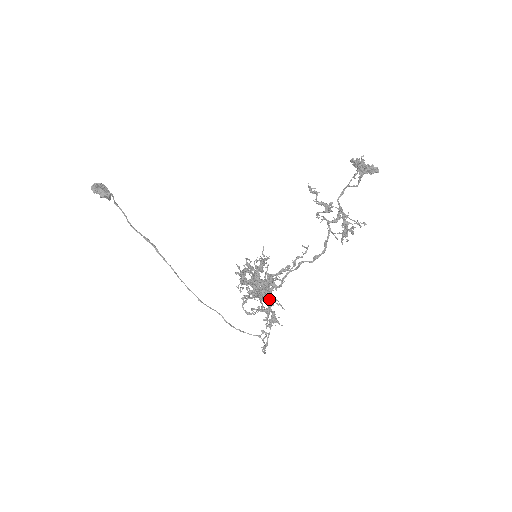
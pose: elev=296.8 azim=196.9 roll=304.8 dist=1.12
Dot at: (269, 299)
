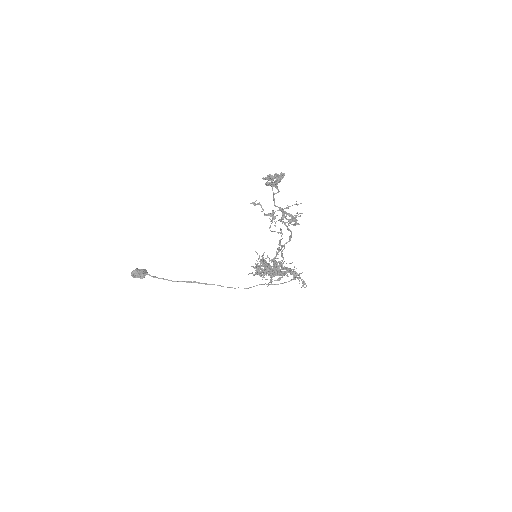
Dot at: (283, 269)
